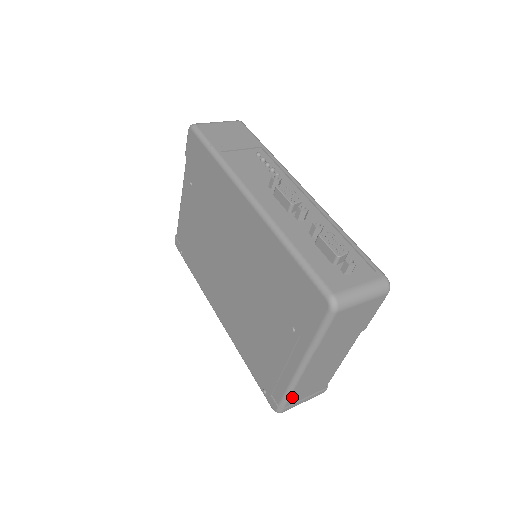
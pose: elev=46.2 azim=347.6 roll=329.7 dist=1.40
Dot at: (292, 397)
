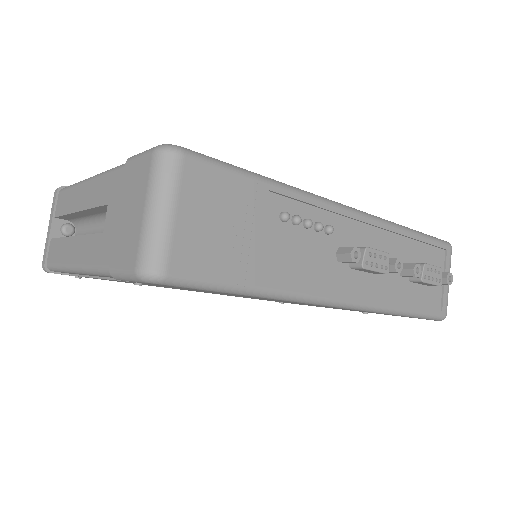
Dot at: occluded
